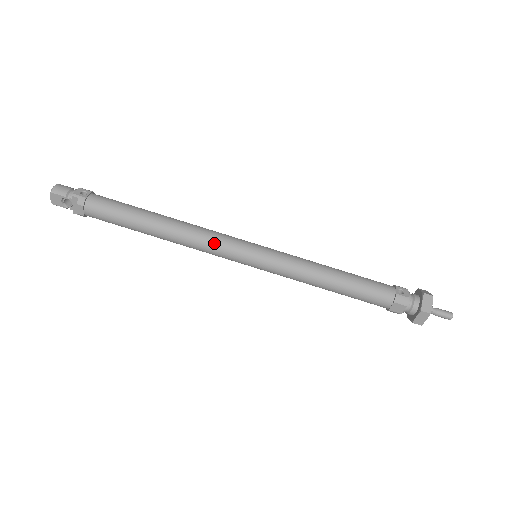
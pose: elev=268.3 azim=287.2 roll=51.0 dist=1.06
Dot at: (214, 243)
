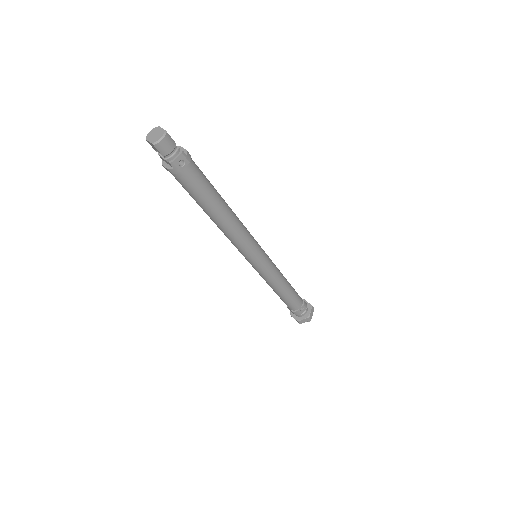
Dot at: (239, 246)
